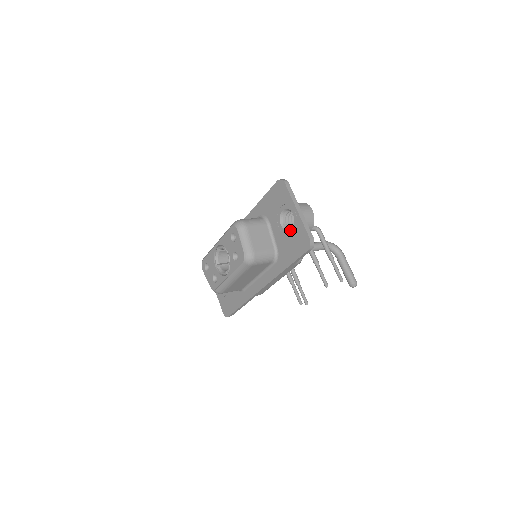
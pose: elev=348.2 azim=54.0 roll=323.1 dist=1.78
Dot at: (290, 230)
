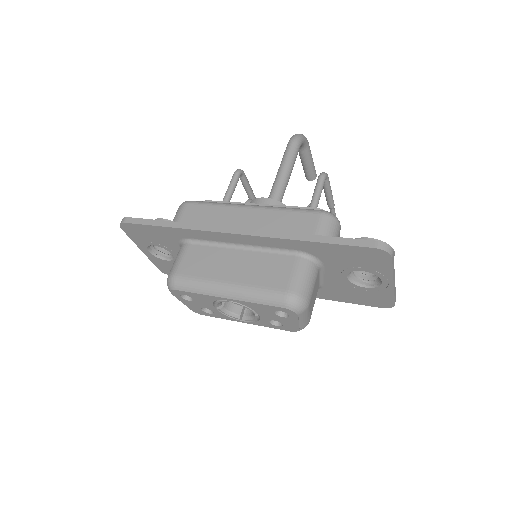
Dot at: (363, 288)
